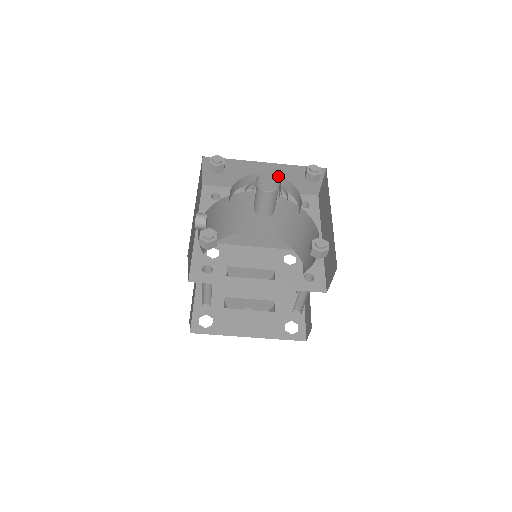
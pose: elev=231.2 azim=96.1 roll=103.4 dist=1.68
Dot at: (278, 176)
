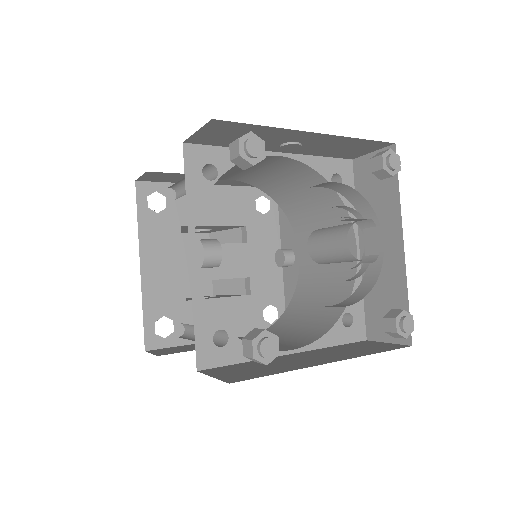
Dot at: (350, 187)
